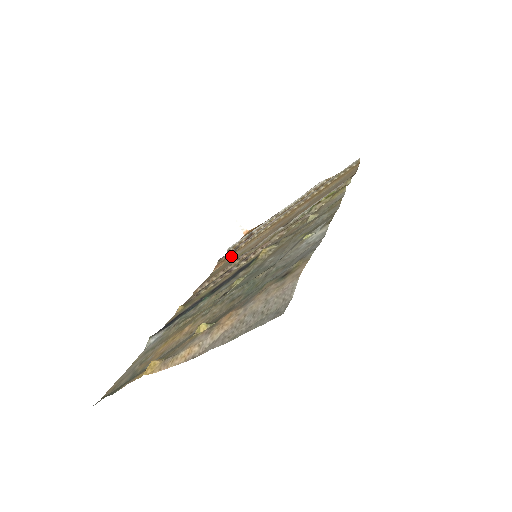
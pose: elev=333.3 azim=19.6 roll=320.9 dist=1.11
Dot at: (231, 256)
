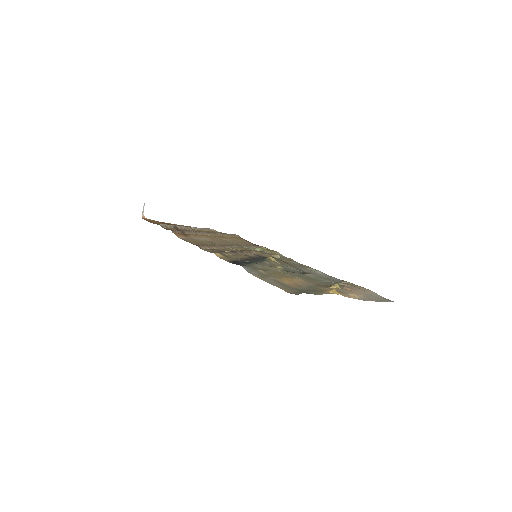
Dot at: (188, 236)
